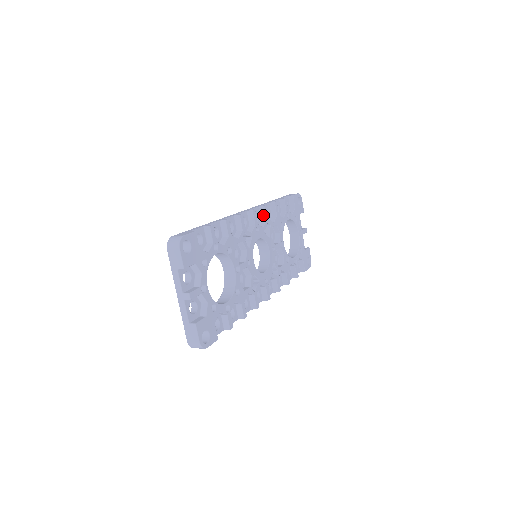
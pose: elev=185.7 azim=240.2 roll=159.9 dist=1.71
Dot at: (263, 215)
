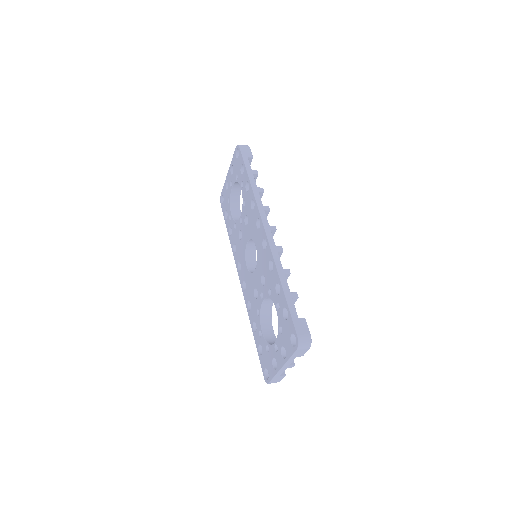
Dot at: occluded
